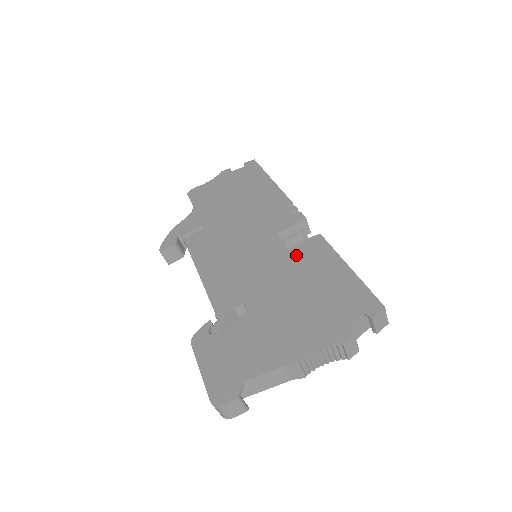
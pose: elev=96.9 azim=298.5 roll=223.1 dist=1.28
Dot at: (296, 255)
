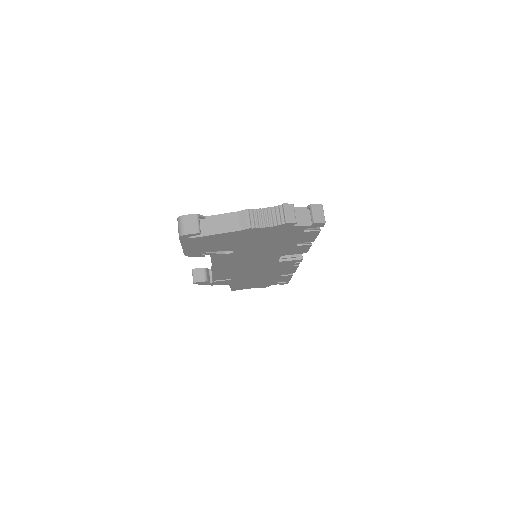
Dot at: occluded
